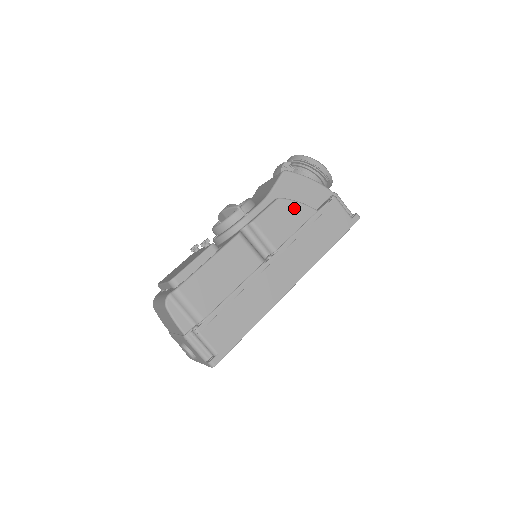
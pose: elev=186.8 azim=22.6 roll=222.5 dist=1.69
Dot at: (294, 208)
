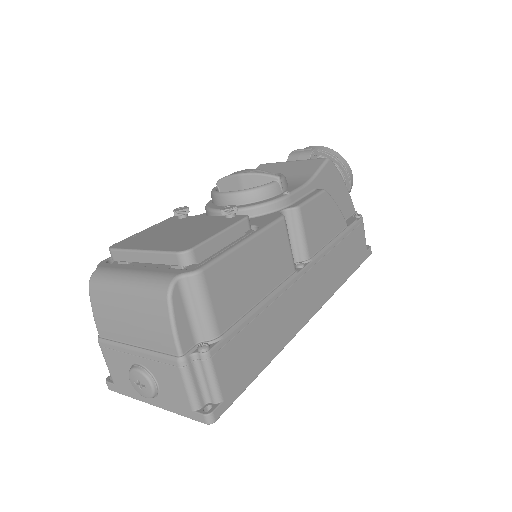
Dot at: (333, 211)
